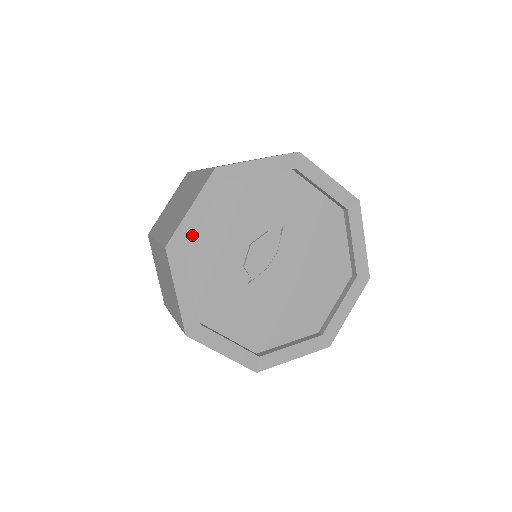
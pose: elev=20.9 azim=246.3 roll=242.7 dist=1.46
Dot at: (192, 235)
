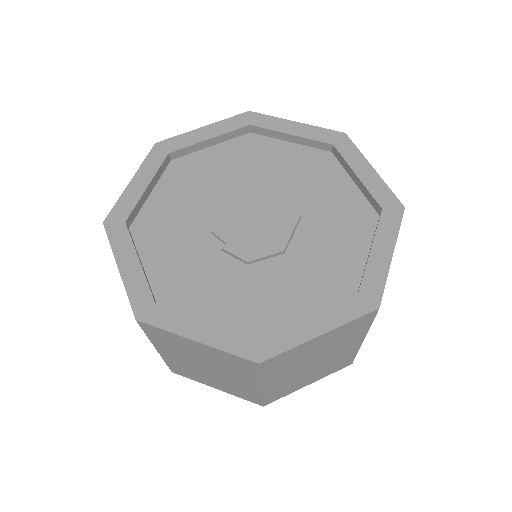
Dot at: (140, 213)
